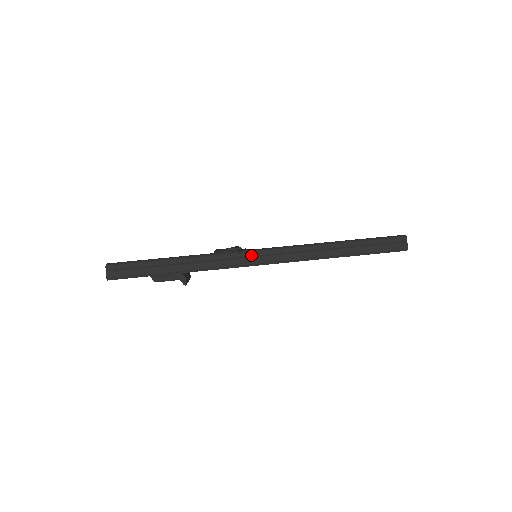
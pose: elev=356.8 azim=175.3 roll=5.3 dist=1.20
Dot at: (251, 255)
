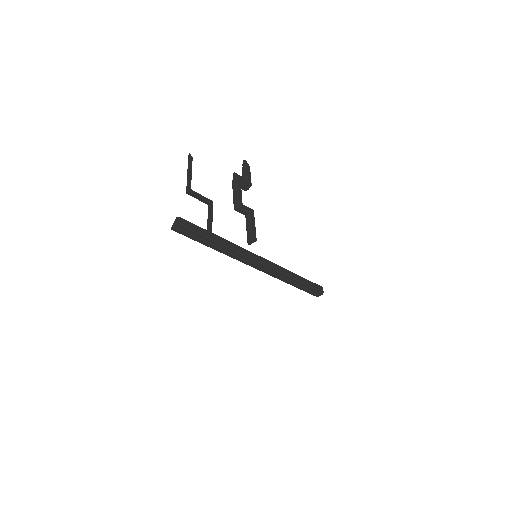
Dot at: (255, 263)
